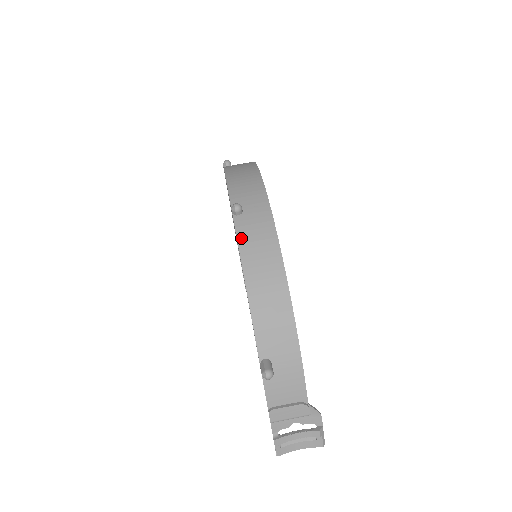
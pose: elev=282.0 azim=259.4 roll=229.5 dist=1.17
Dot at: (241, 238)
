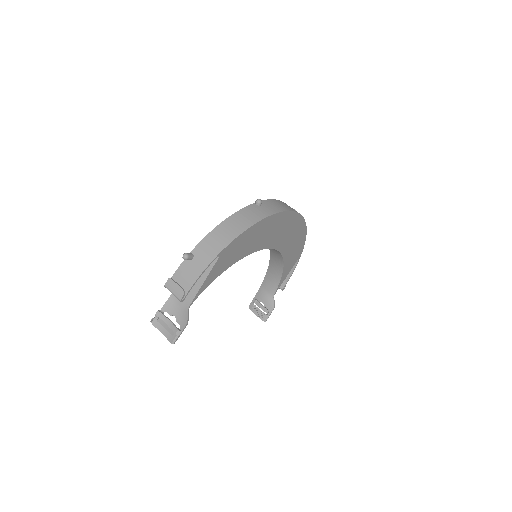
Dot at: (245, 209)
